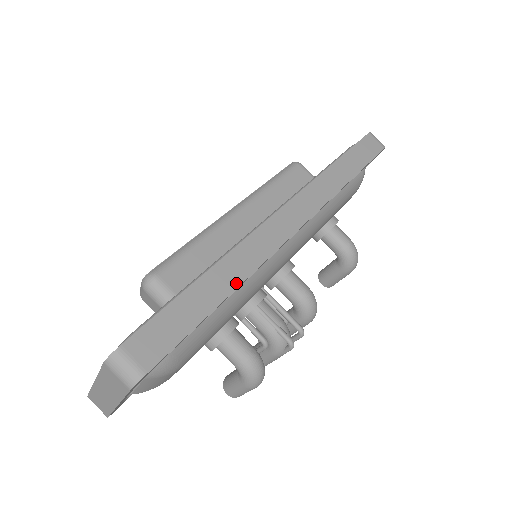
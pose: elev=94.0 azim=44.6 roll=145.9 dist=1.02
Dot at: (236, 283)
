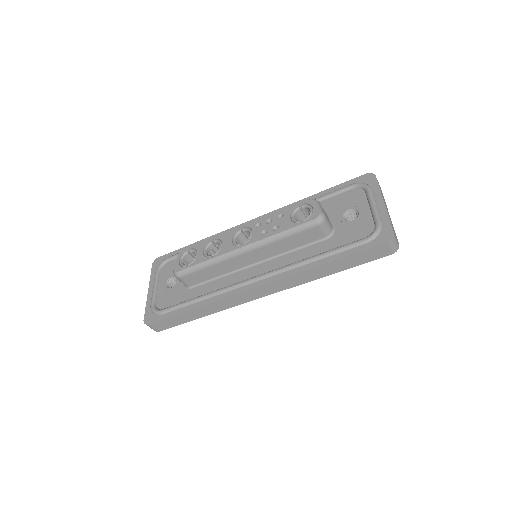
Dot at: (210, 313)
